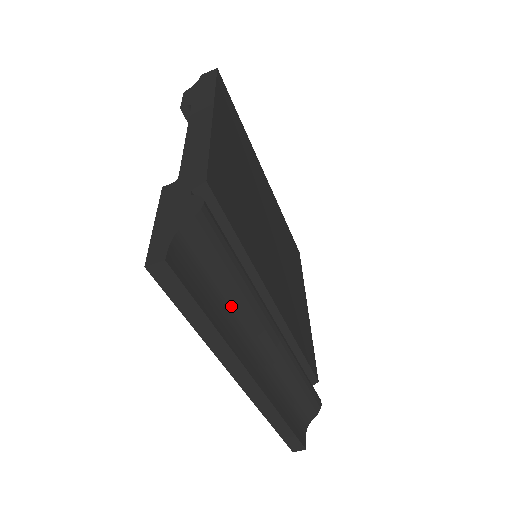
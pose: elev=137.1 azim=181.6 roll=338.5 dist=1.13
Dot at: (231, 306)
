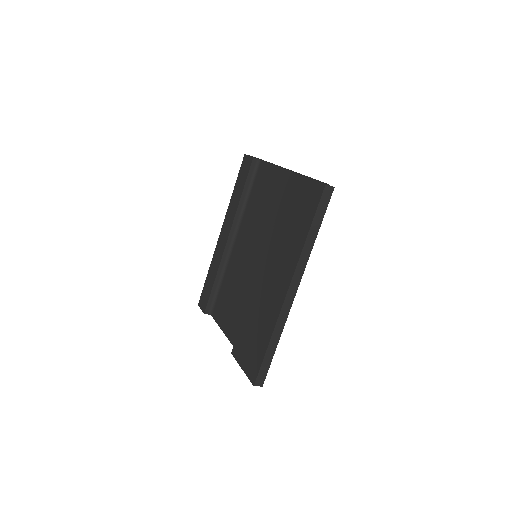
Dot at: occluded
